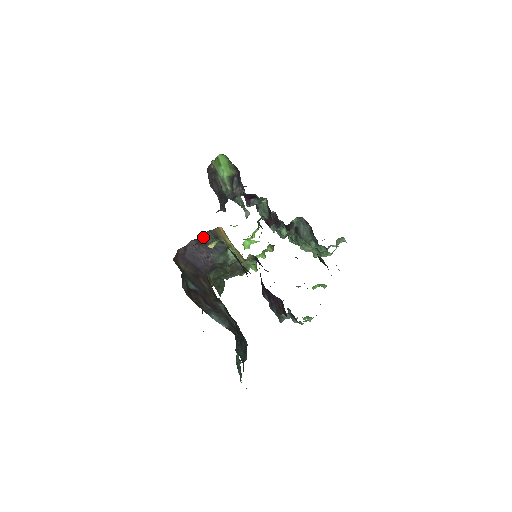
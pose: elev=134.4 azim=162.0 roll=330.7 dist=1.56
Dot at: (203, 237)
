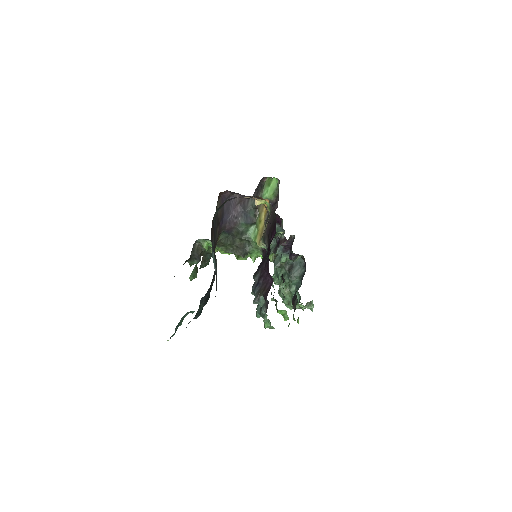
Dot at: occluded
